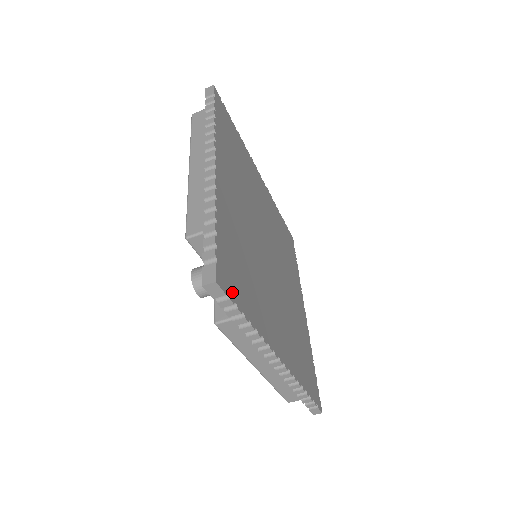
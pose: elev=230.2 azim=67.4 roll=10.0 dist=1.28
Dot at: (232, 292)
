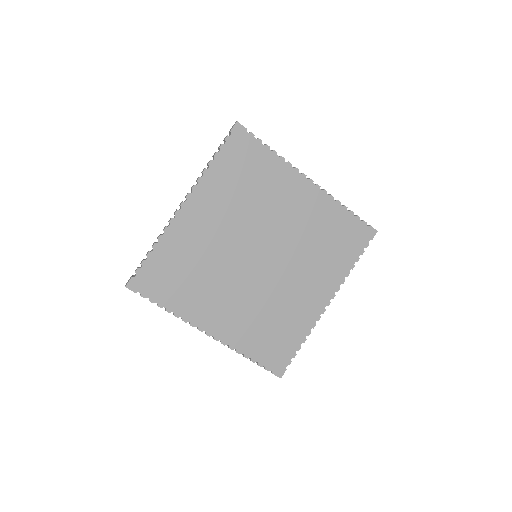
Dot at: (147, 292)
